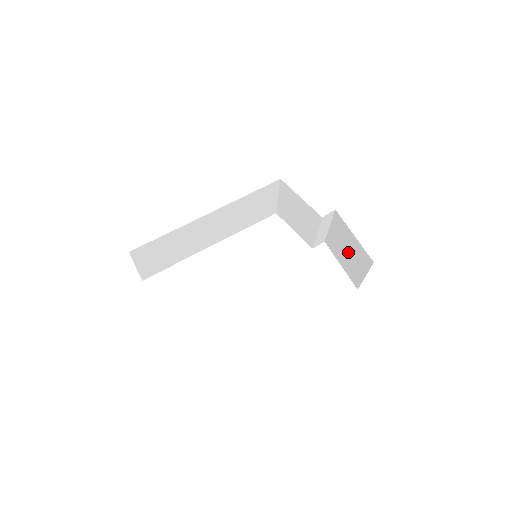
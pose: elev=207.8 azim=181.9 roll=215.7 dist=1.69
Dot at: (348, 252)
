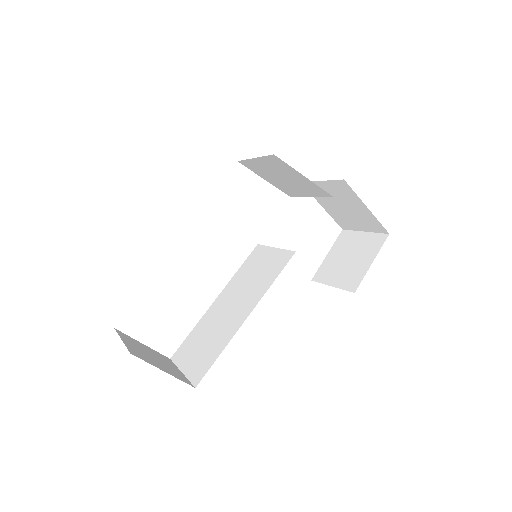
Dot at: (345, 209)
